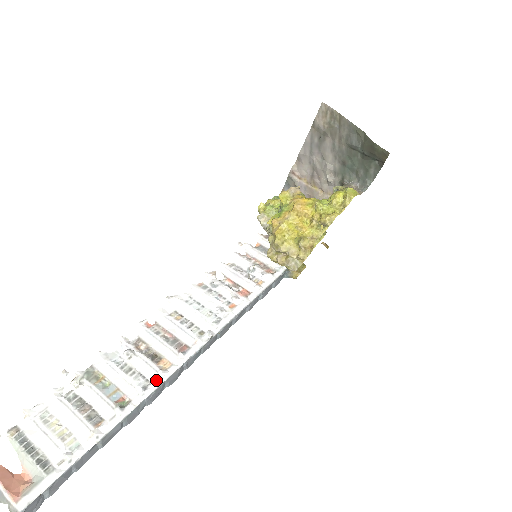
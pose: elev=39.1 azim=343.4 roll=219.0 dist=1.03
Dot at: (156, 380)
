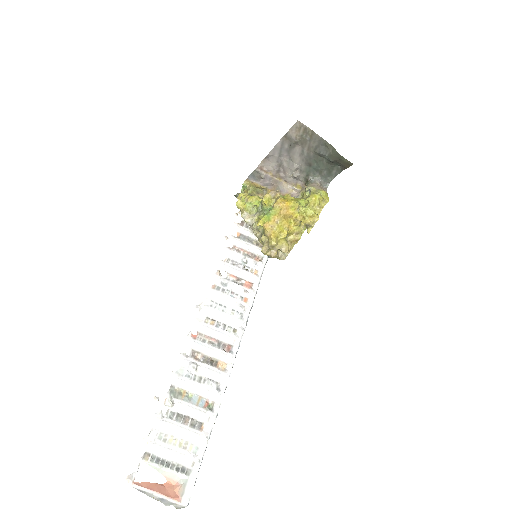
Dot at: (223, 380)
